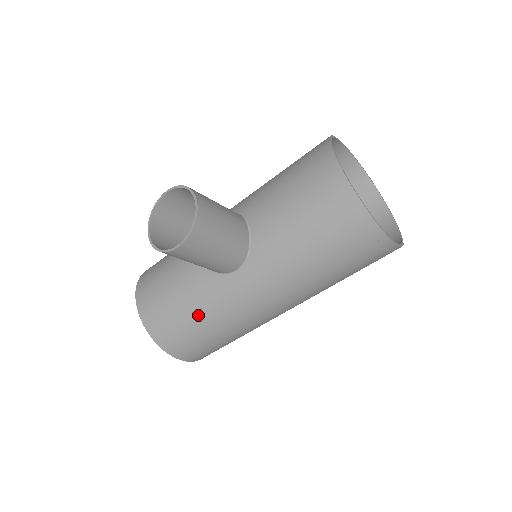
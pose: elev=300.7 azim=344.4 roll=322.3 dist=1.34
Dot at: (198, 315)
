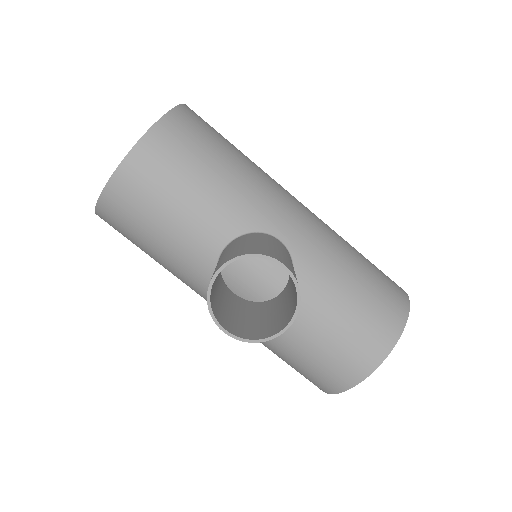
Dot at: (161, 255)
